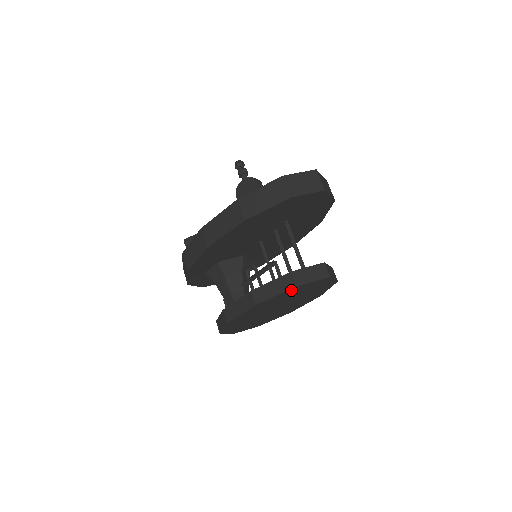
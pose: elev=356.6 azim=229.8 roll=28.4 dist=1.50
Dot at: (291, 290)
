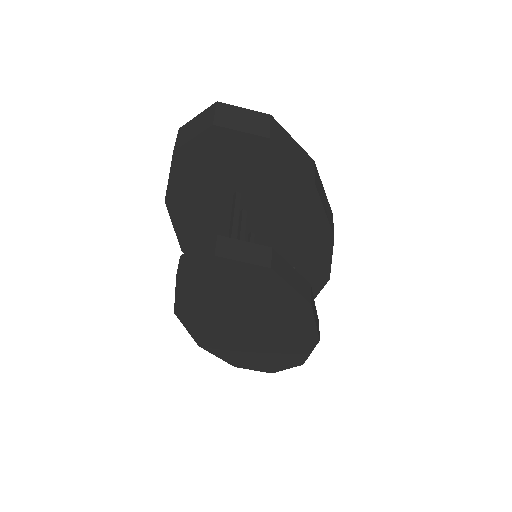
Dot at: (185, 285)
